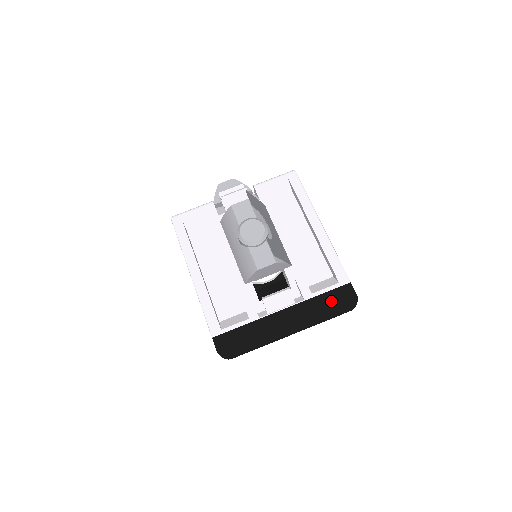
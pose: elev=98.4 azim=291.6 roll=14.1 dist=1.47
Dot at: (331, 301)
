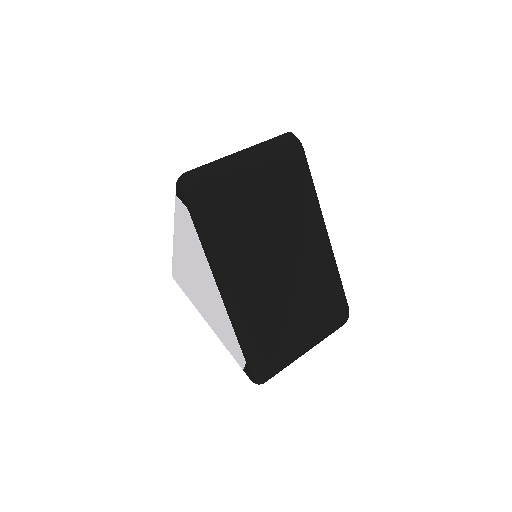
Dot at: occluded
